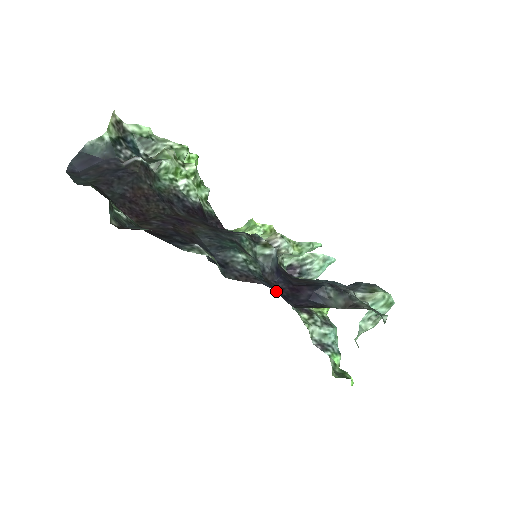
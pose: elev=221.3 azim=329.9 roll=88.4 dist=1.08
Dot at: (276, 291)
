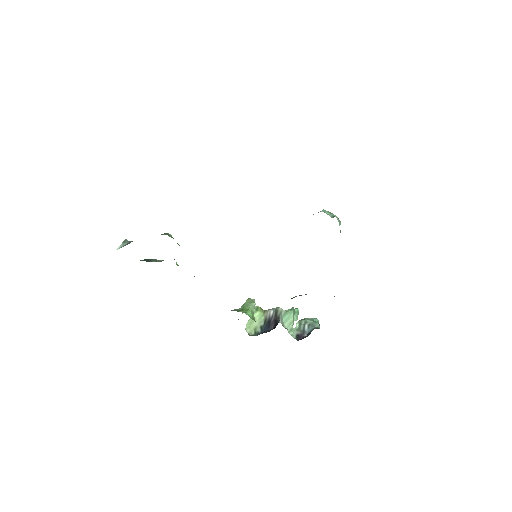
Dot at: occluded
